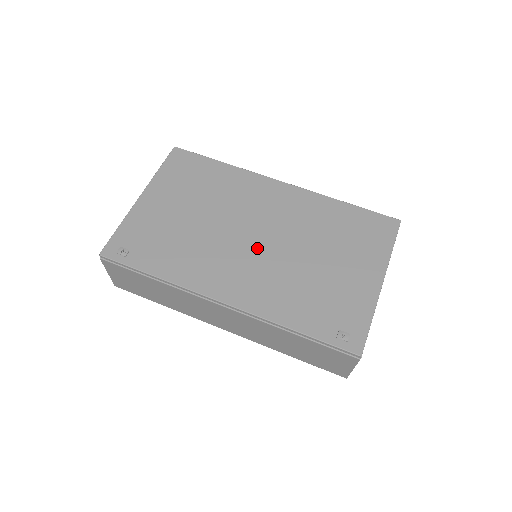
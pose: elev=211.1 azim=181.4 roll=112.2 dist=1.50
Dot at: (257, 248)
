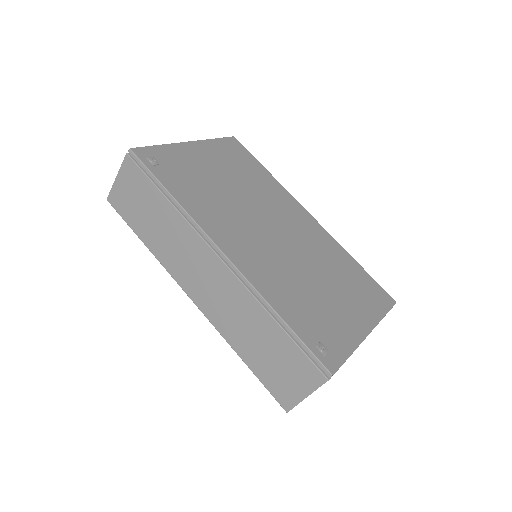
Dot at: (272, 239)
